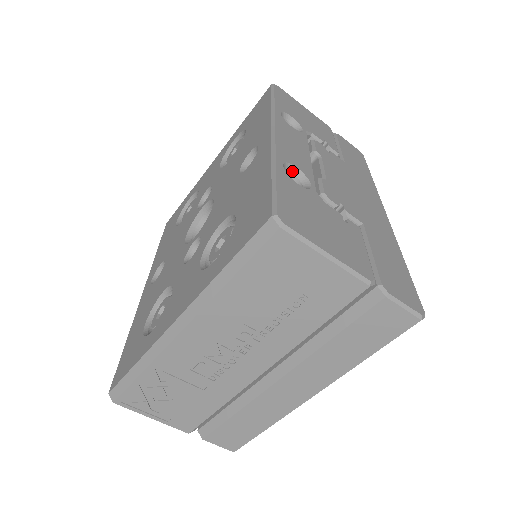
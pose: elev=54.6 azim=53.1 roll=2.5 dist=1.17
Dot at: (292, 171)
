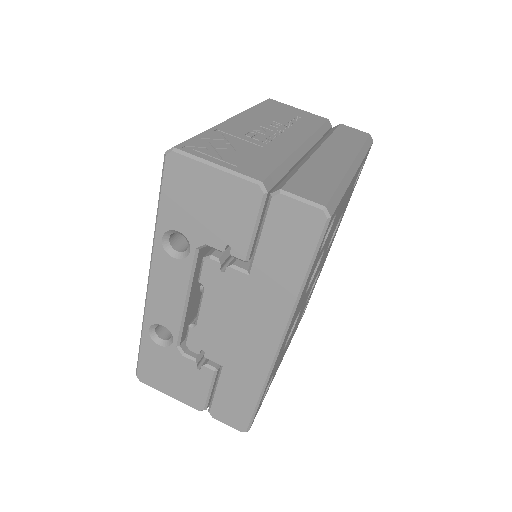
Dot at: occluded
